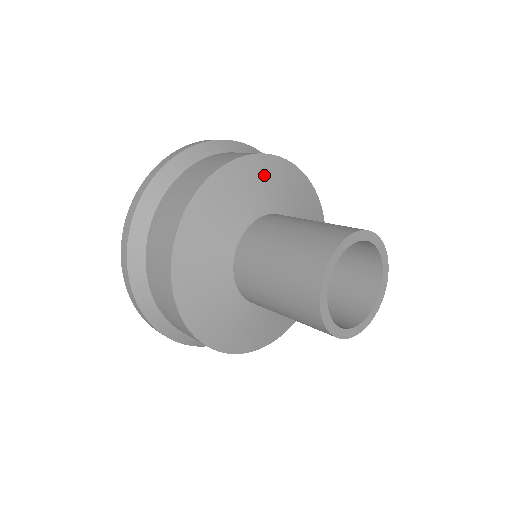
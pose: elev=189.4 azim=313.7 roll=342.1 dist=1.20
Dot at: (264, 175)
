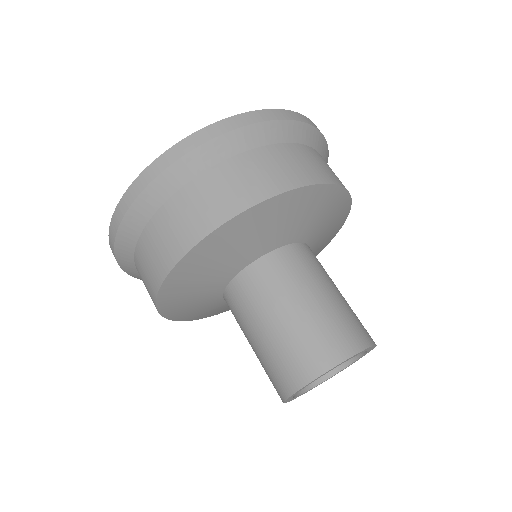
Dot at: (337, 219)
